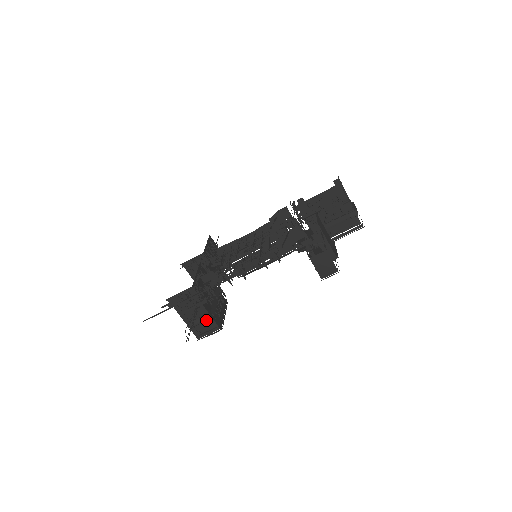
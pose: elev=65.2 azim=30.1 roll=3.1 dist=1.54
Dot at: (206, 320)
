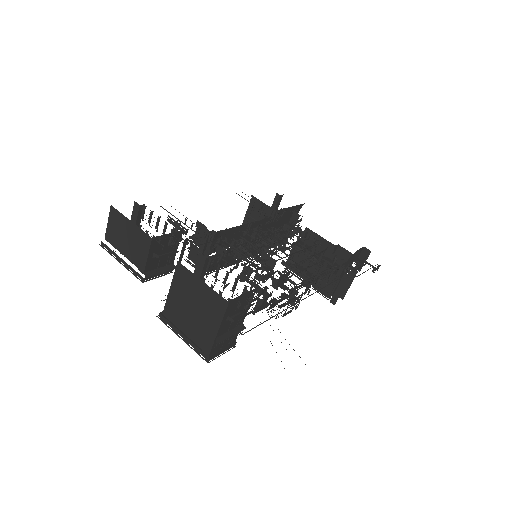
Dot at: (236, 333)
